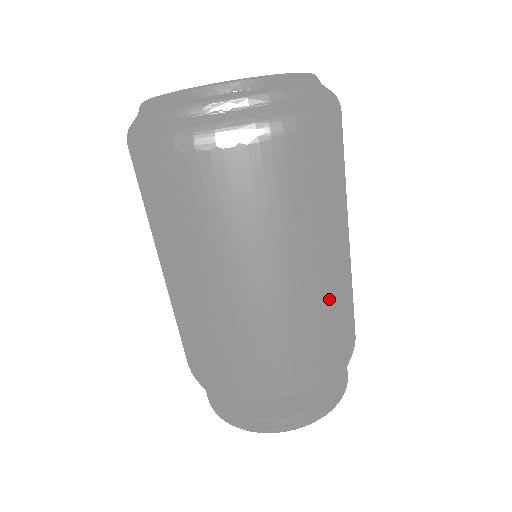
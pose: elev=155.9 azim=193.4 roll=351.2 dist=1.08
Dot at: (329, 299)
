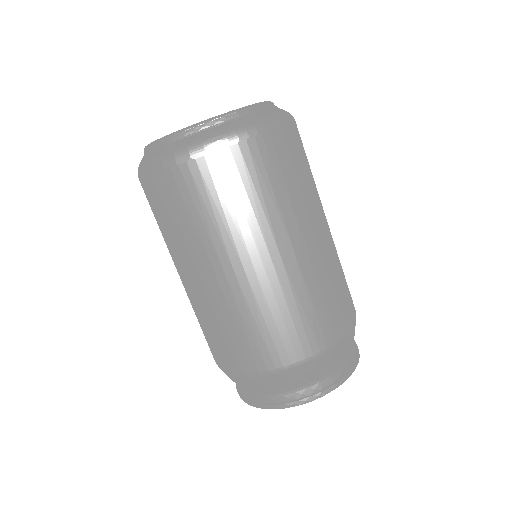
Dot at: (311, 273)
